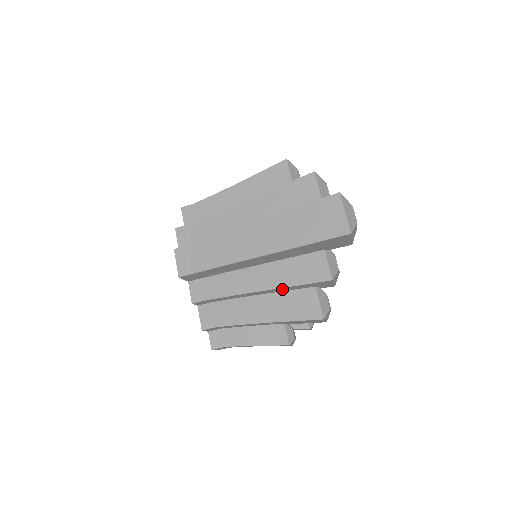
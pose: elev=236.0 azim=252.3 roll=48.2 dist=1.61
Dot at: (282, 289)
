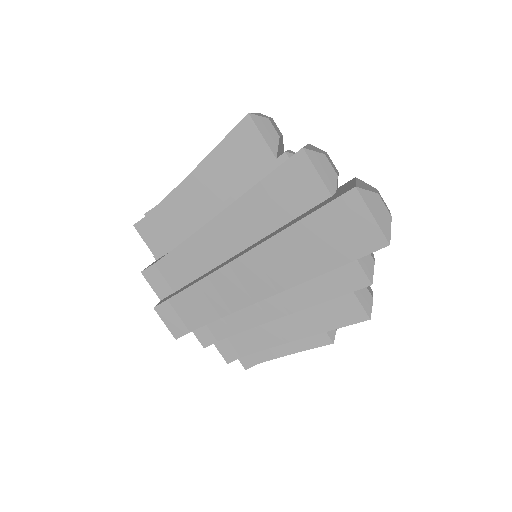
Dot at: occluded
